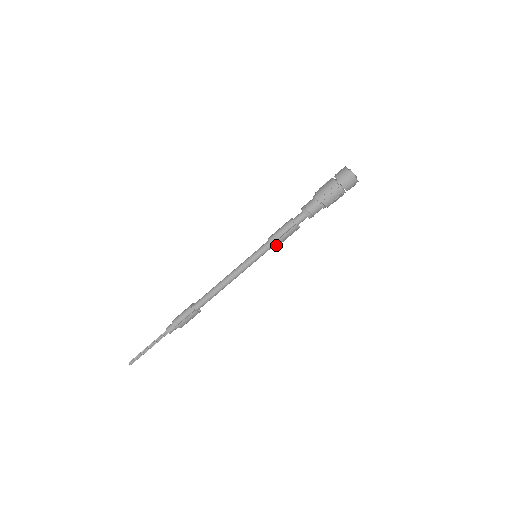
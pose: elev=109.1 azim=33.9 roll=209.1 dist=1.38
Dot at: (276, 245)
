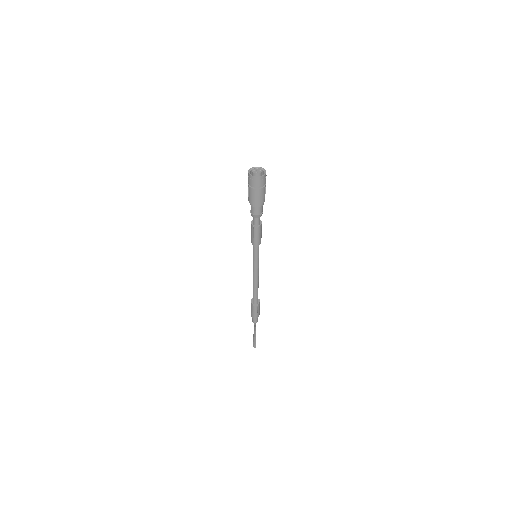
Dot at: (260, 242)
